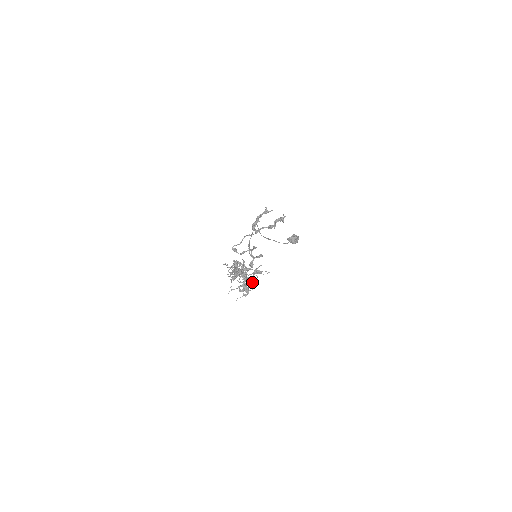
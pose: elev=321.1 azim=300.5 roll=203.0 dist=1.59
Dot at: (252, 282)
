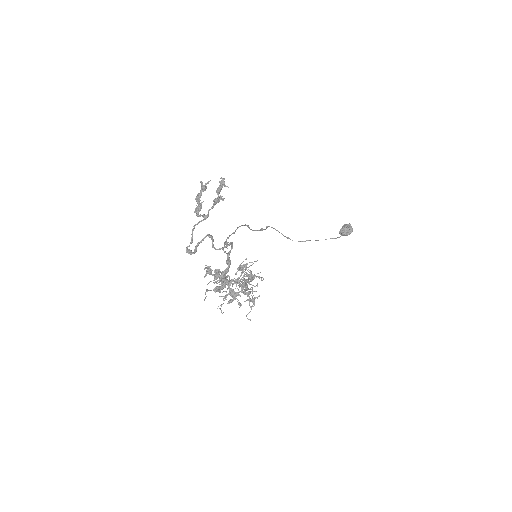
Dot at: occluded
